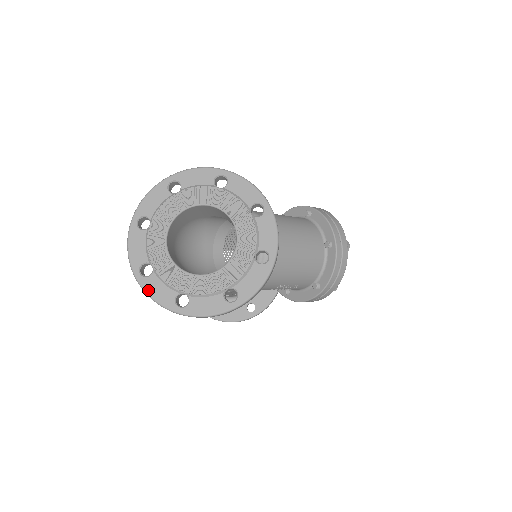
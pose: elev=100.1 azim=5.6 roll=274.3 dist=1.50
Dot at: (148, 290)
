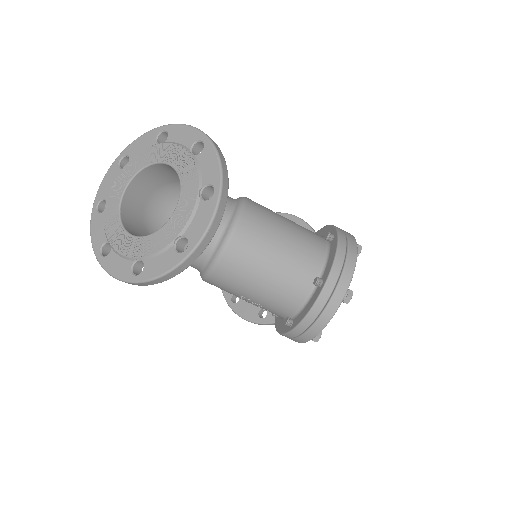
Dot at: (92, 225)
